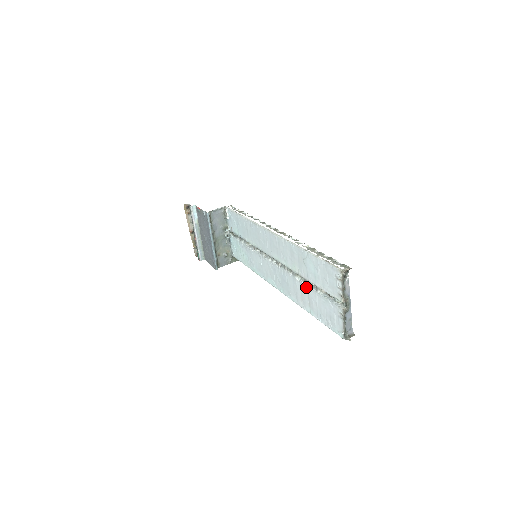
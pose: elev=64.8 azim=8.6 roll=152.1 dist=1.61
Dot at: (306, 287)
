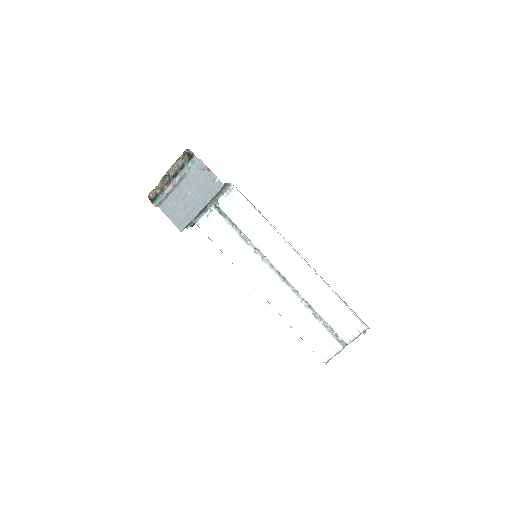
Dot at: (309, 314)
